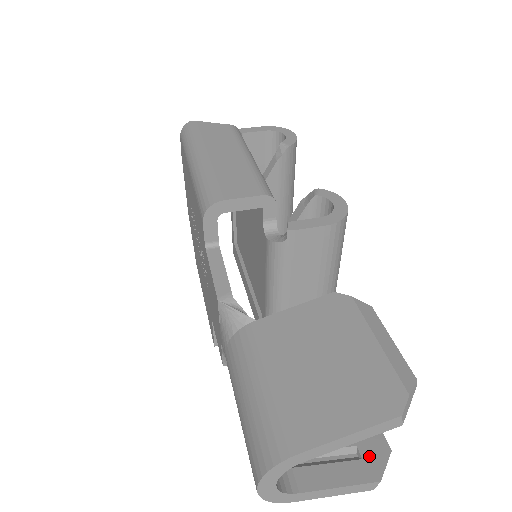
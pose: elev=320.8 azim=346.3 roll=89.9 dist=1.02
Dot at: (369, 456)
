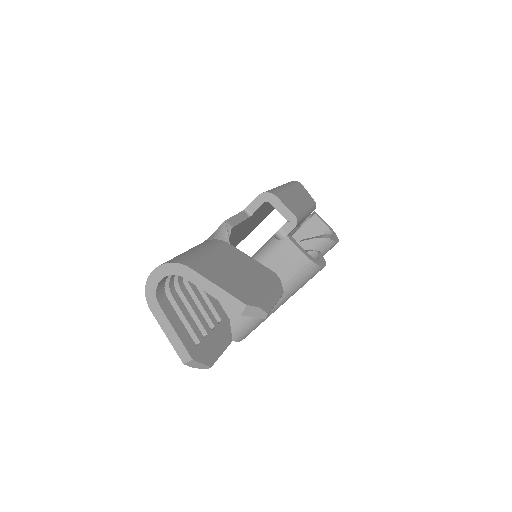
Dot at: (200, 351)
